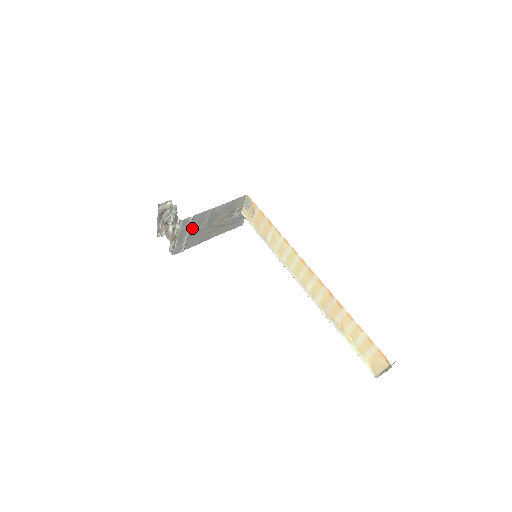
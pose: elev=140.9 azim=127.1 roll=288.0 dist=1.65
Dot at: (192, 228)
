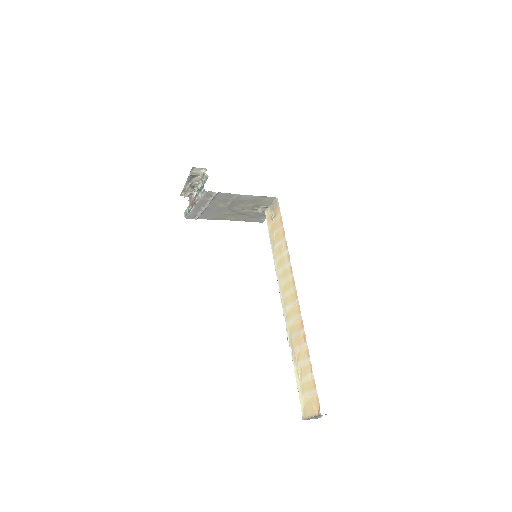
Dot at: (213, 203)
